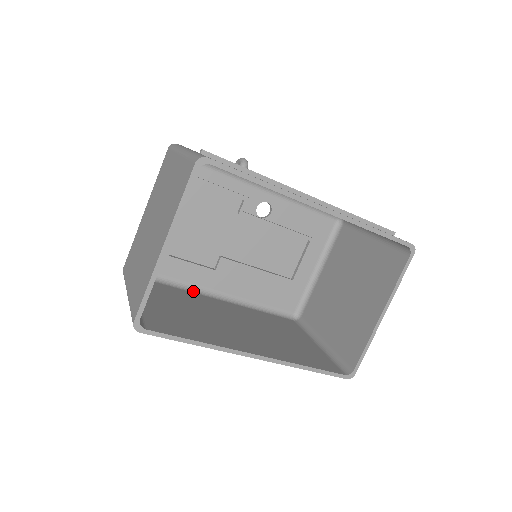
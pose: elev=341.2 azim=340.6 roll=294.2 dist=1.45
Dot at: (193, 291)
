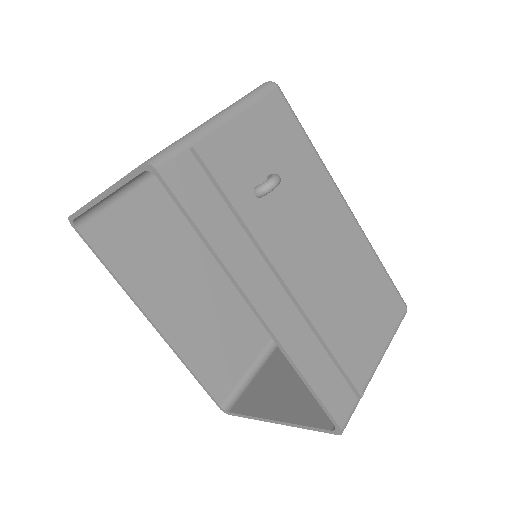
Dot at: occluded
